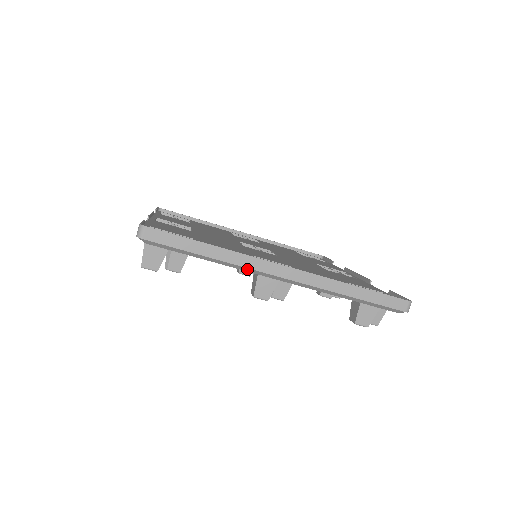
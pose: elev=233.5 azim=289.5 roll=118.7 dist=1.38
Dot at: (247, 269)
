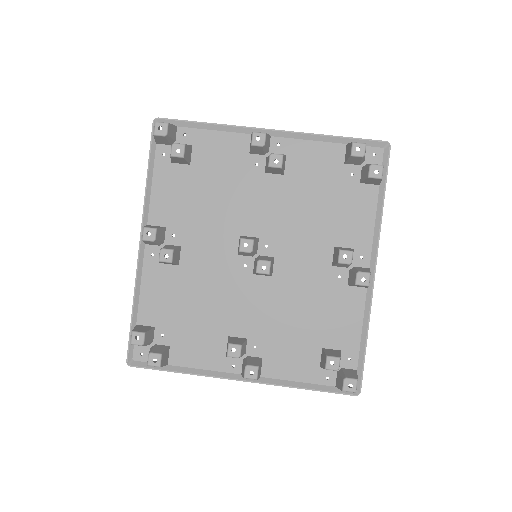
Dot at: (241, 130)
